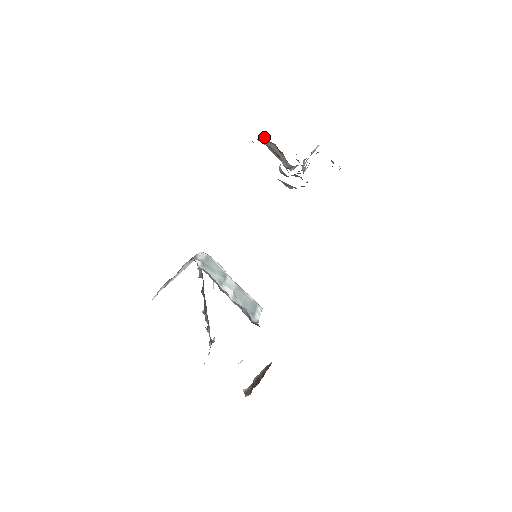
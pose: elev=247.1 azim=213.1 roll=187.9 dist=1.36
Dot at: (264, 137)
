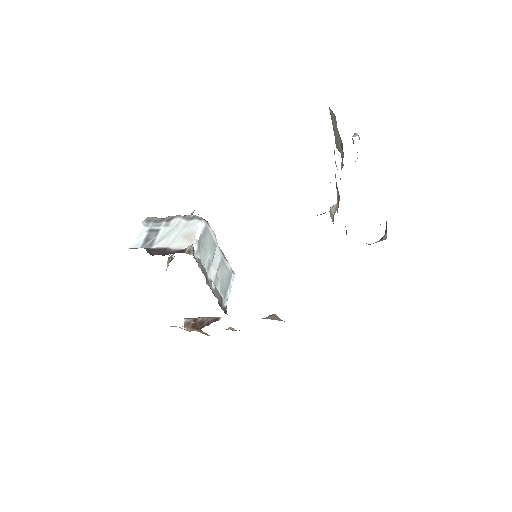
Dot at: occluded
